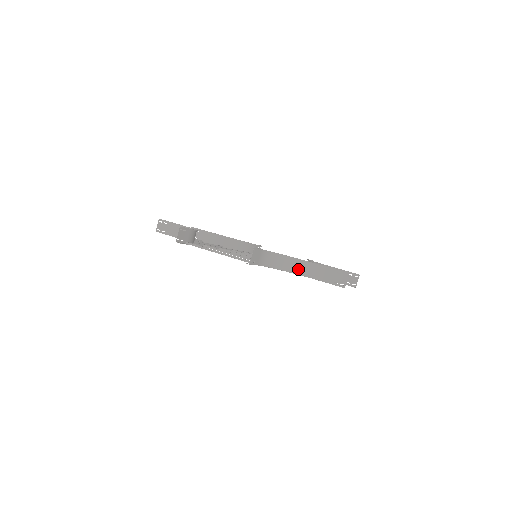
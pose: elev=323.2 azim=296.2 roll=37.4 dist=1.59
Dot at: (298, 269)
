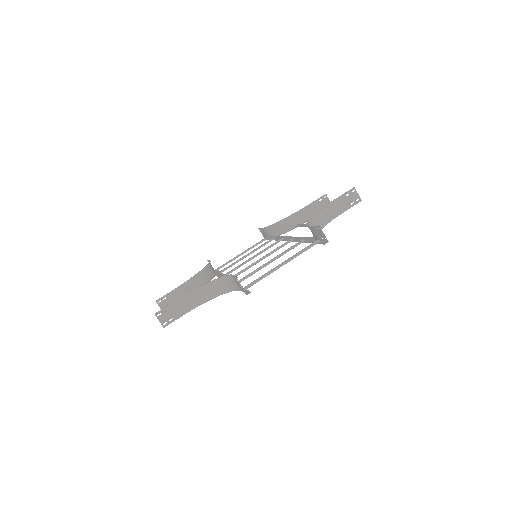
Dot at: (322, 221)
